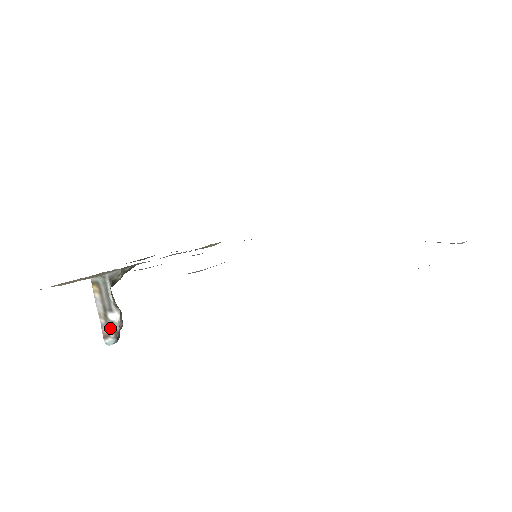
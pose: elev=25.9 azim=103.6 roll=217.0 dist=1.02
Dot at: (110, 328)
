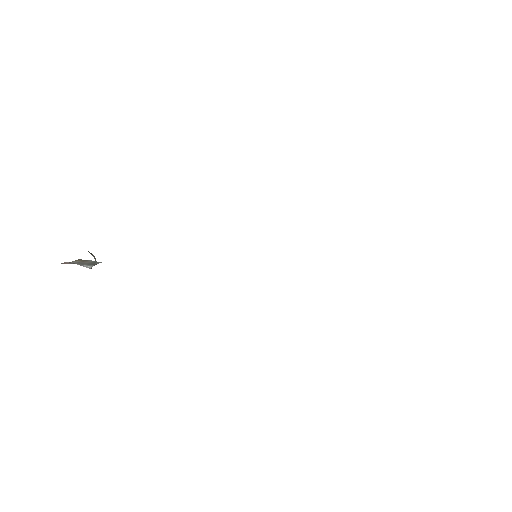
Dot at: occluded
